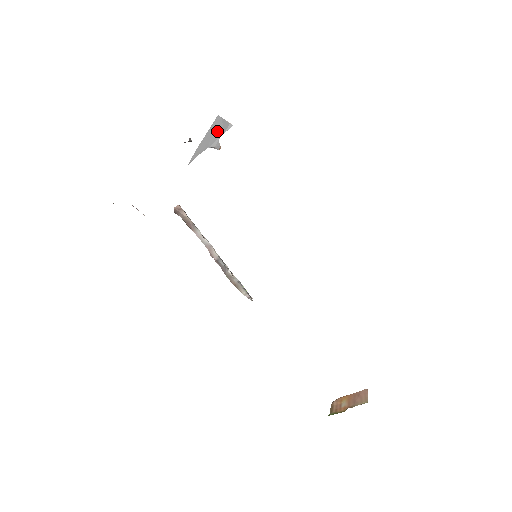
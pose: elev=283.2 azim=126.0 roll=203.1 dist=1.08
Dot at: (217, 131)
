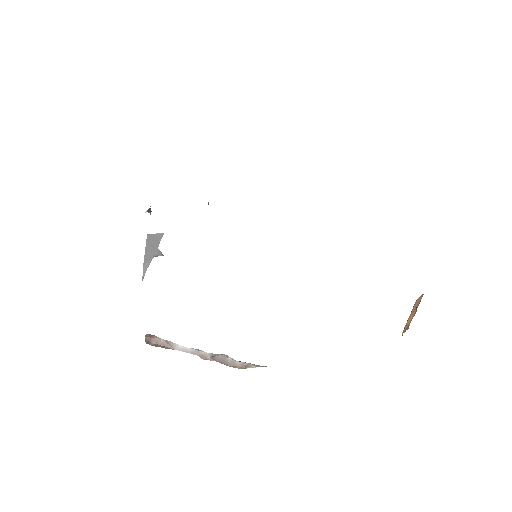
Dot at: (153, 244)
